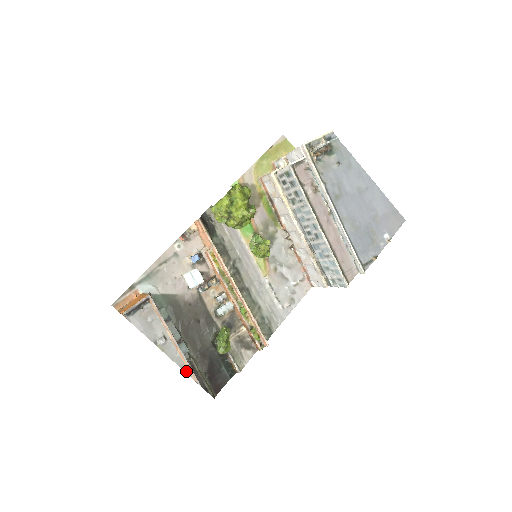
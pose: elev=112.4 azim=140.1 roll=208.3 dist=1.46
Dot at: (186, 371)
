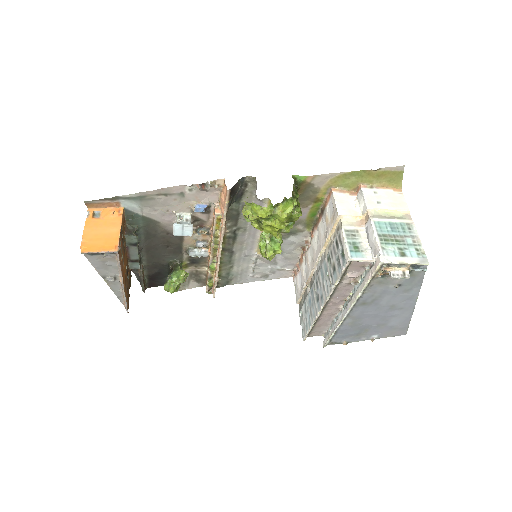
Dot at: (121, 300)
